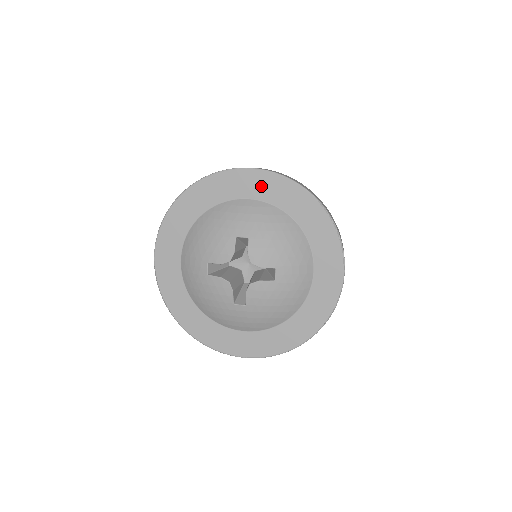
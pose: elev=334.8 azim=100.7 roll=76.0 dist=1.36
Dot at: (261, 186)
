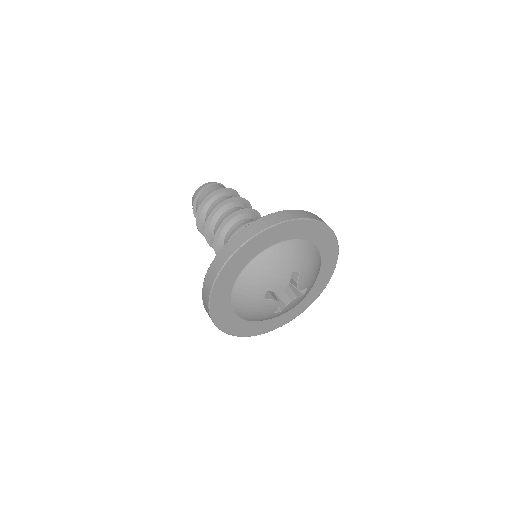
Dot at: (308, 230)
